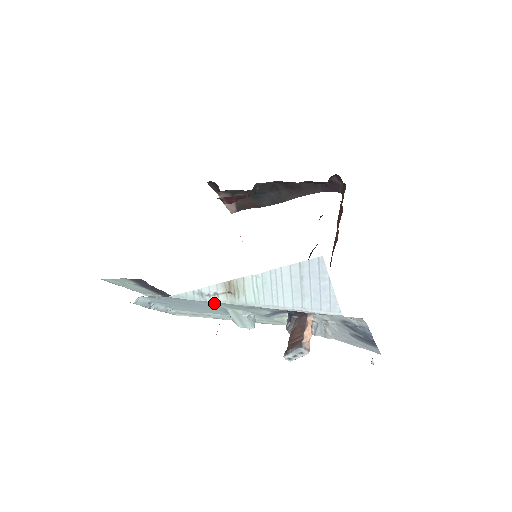
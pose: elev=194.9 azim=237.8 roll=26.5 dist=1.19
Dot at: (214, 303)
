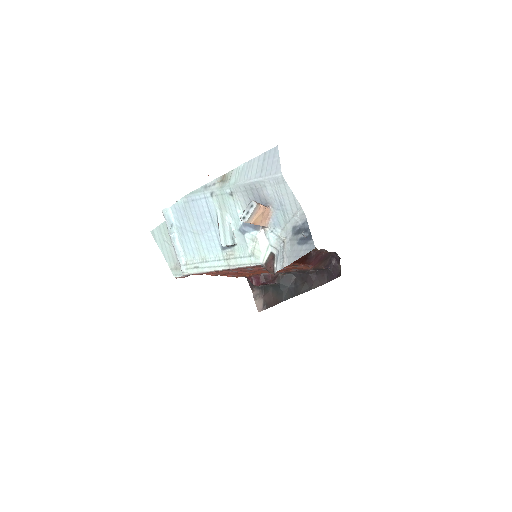
Dot at: (211, 196)
